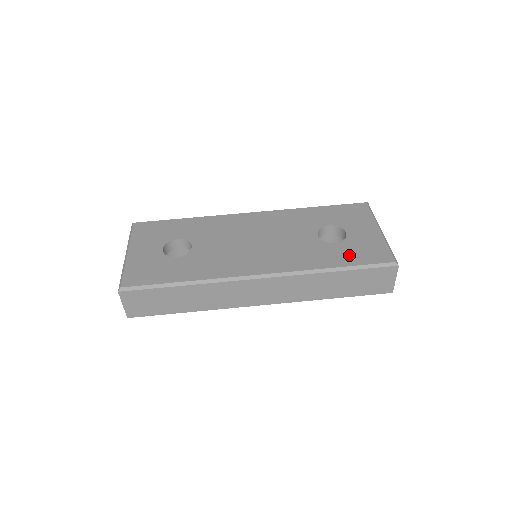
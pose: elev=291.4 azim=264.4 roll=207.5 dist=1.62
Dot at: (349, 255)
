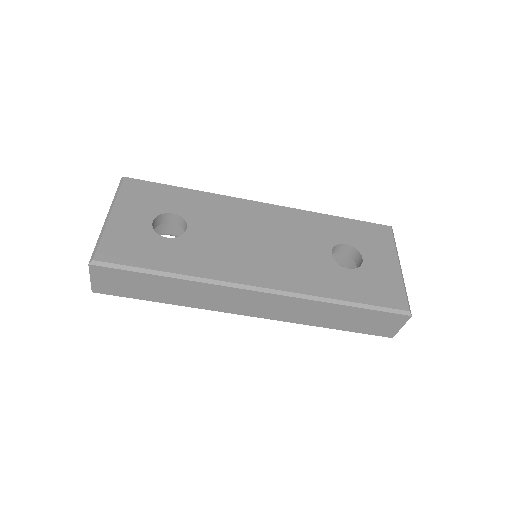
Dot at: (361, 289)
